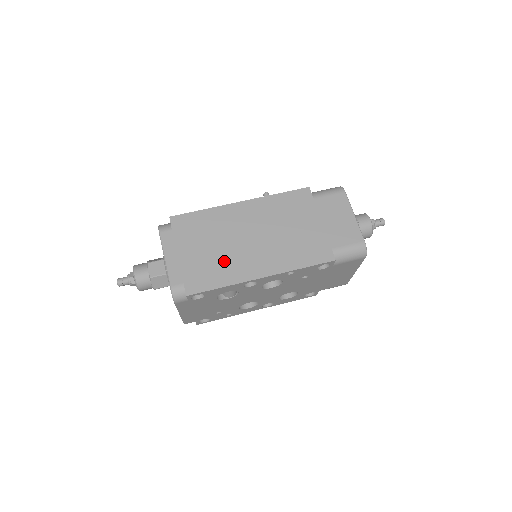
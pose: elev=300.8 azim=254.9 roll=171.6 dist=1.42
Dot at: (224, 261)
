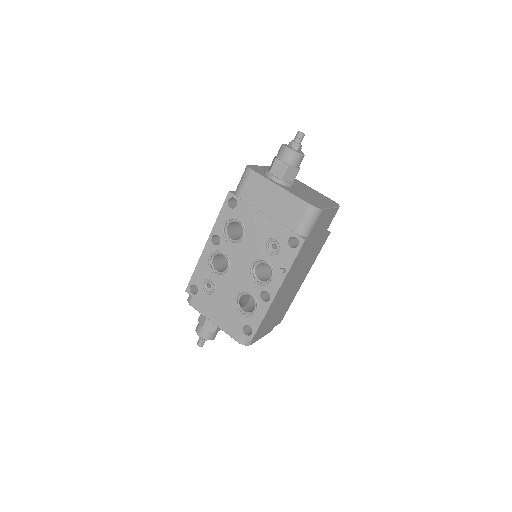
Dot at: (286, 303)
